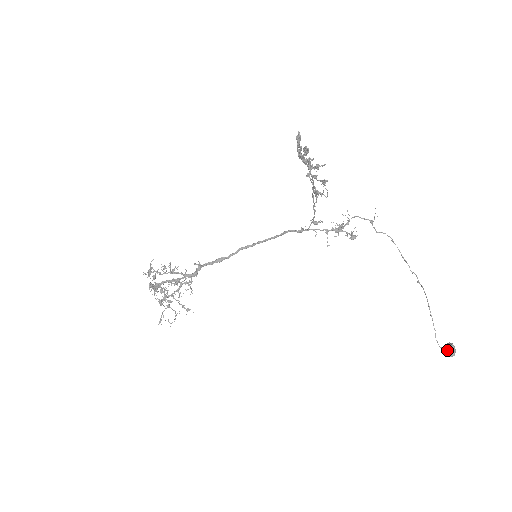
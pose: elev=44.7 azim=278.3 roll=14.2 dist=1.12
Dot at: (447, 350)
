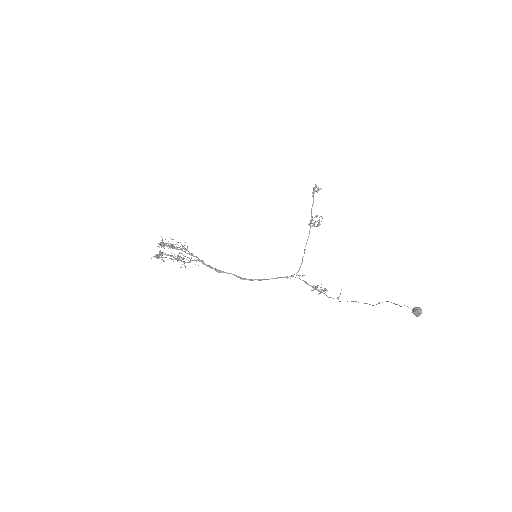
Dot at: (414, 308)
